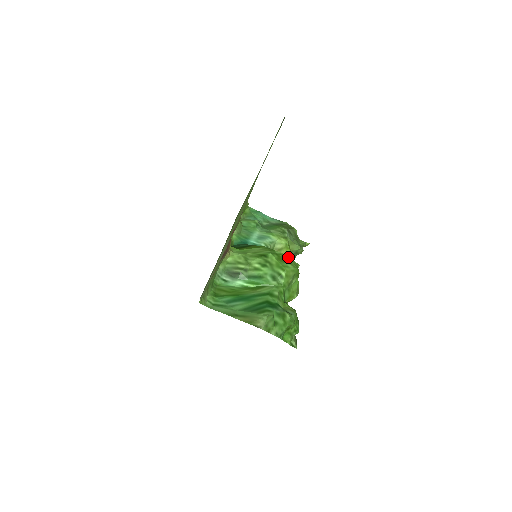
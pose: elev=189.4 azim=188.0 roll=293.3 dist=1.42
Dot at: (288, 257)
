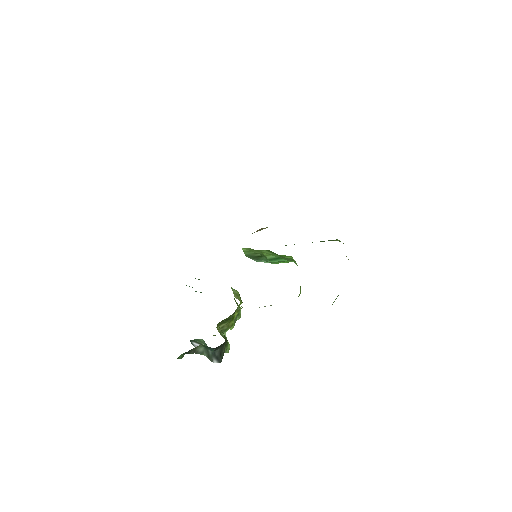
Dot at: occluded
